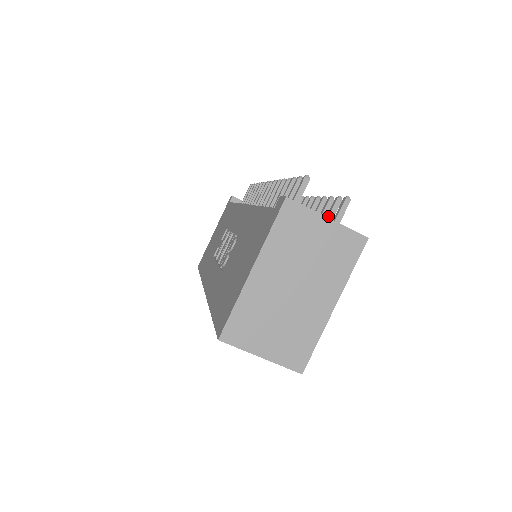
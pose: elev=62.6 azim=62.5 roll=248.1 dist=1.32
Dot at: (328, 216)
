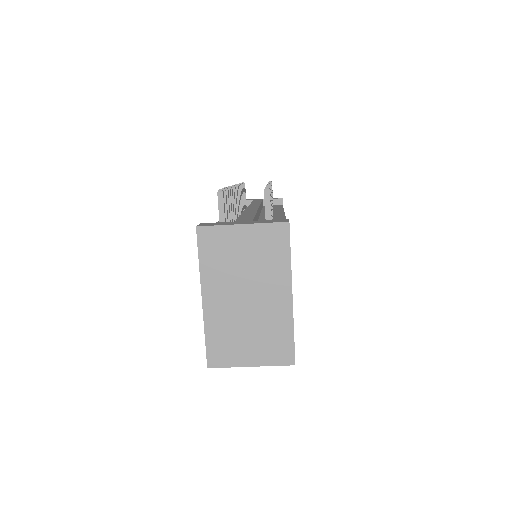
Dot at: occluded
